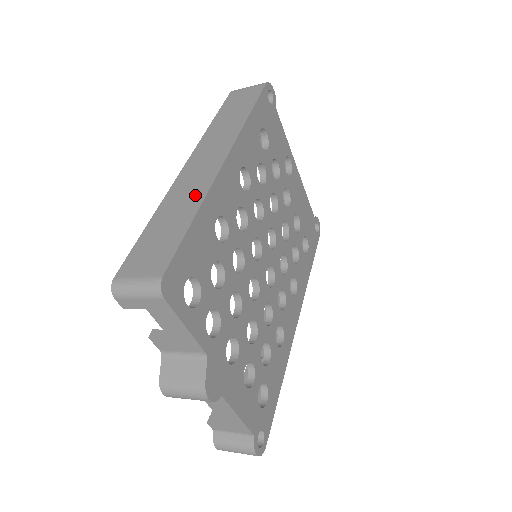
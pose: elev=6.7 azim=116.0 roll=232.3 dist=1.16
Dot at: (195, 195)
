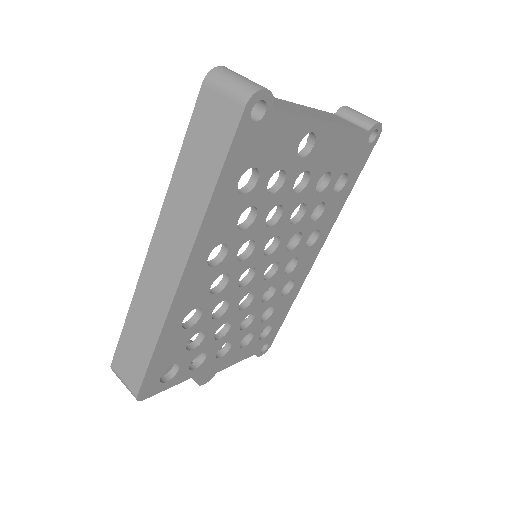
Dot at: (156, 315)
